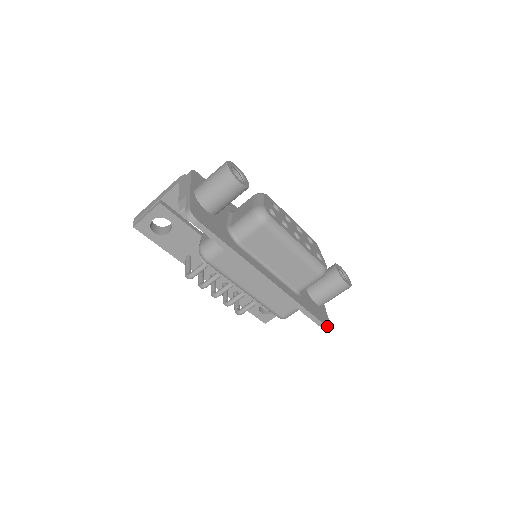
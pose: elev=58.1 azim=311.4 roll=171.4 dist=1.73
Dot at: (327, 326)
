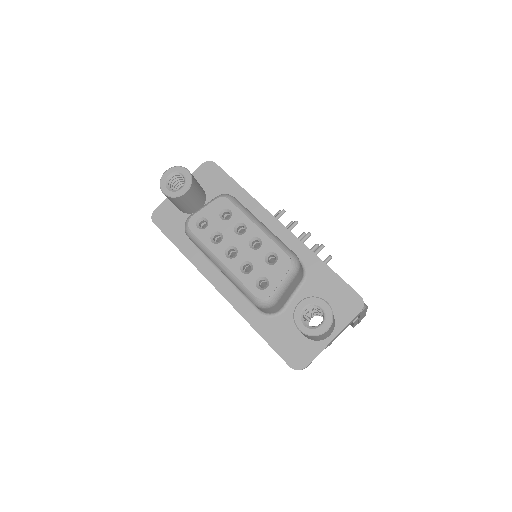
Dot at: (291, 366)
